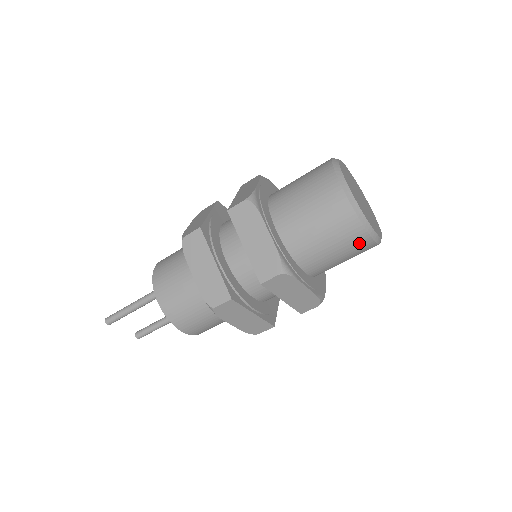
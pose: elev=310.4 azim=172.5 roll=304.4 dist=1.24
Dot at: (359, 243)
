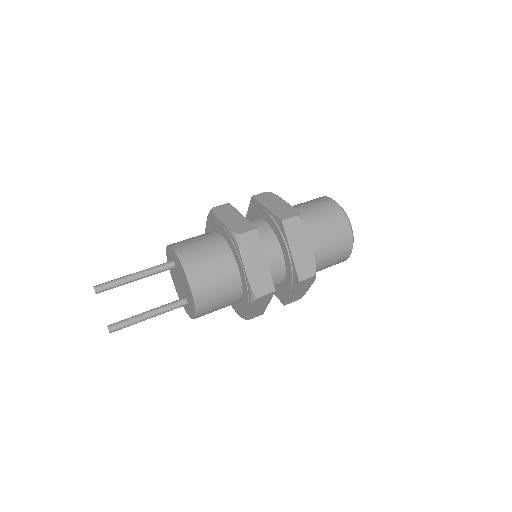
Dot at: (343, 230)
